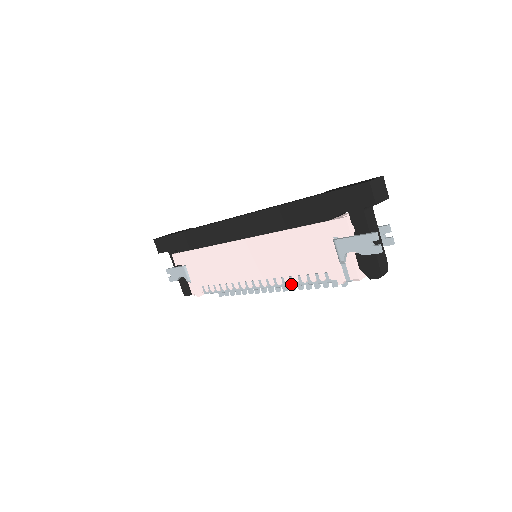
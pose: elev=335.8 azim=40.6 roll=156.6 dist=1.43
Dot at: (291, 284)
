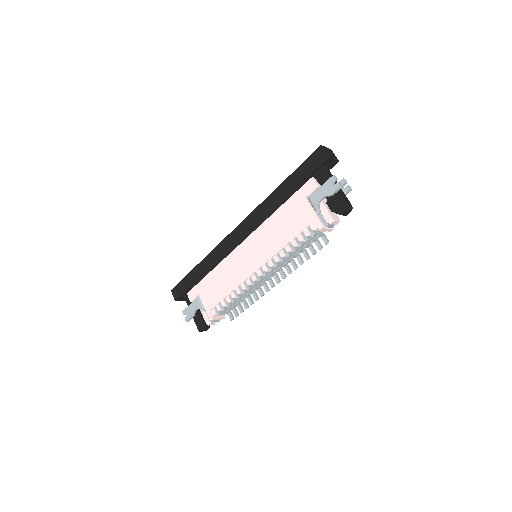
Dot at: (286, 255)
